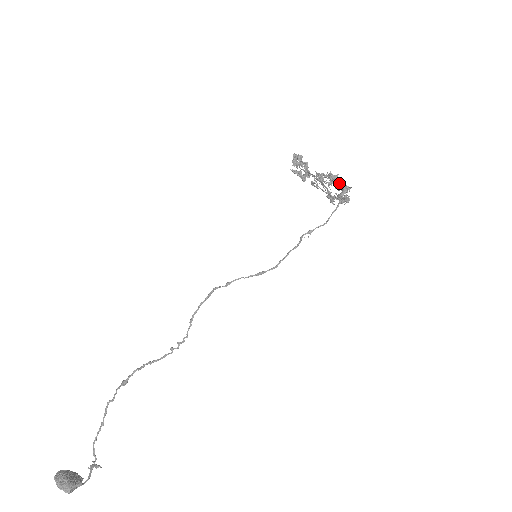
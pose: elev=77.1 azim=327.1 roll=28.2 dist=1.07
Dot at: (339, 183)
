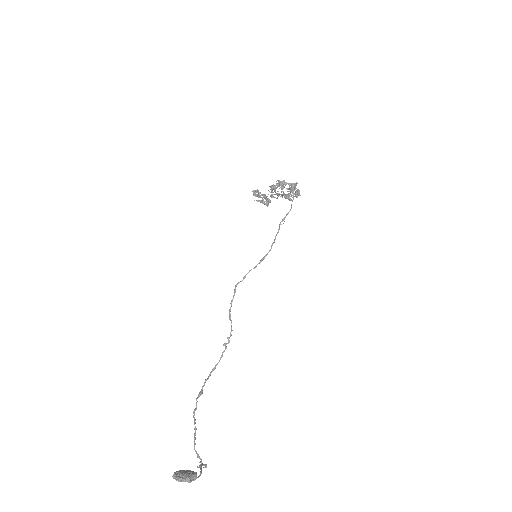
Dot at: (287, 183)
